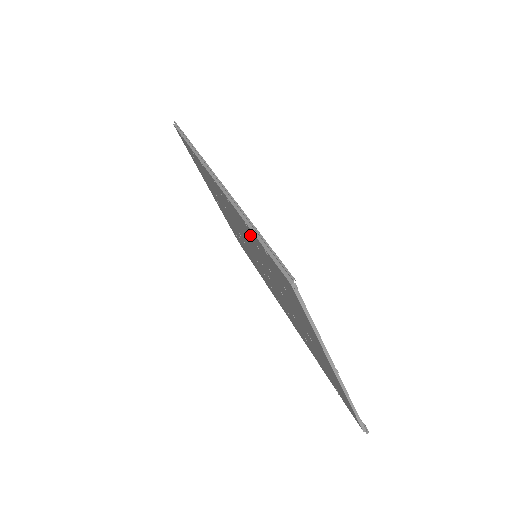
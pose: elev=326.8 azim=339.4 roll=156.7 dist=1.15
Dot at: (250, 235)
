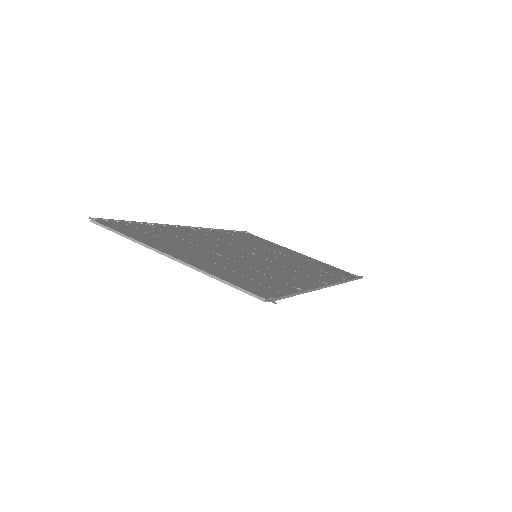
Dot at: occluded
